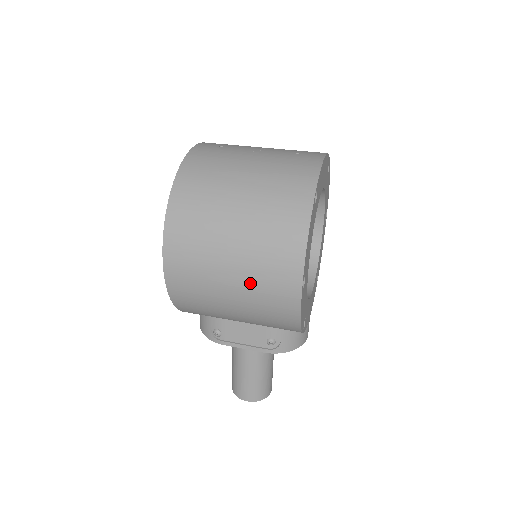
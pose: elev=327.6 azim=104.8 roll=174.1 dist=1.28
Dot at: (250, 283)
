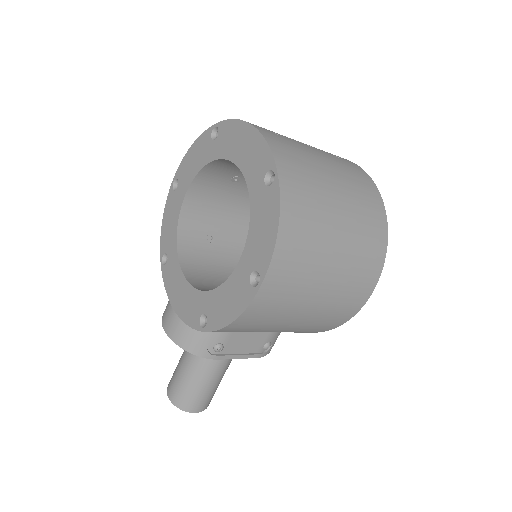
Dot at: (335, 296)
